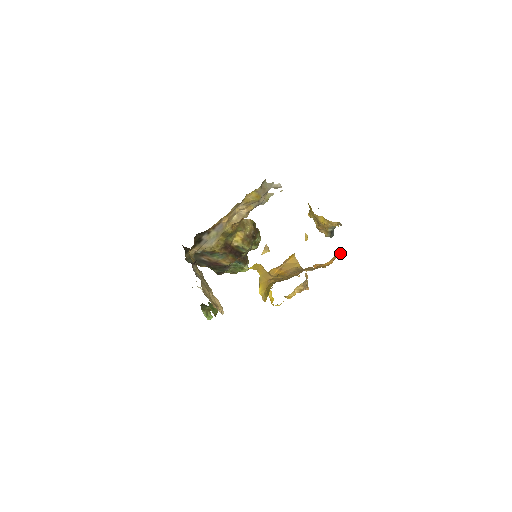
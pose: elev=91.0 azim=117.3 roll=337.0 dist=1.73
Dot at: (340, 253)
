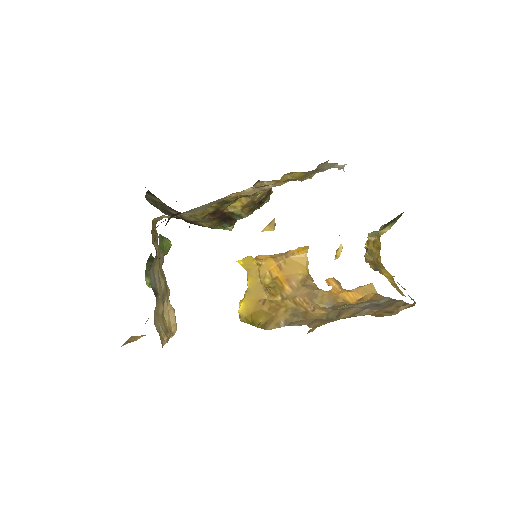
Dot at: (373, 287)
